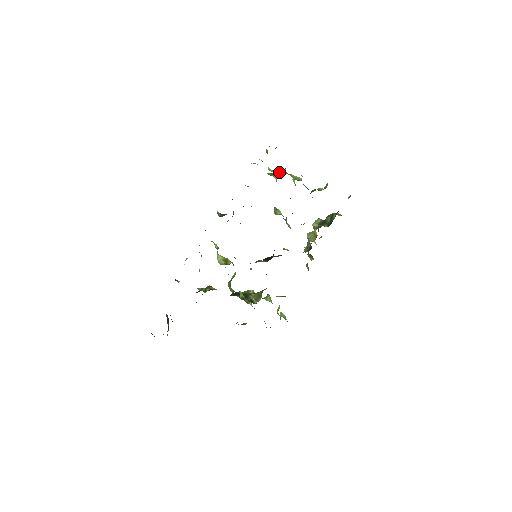
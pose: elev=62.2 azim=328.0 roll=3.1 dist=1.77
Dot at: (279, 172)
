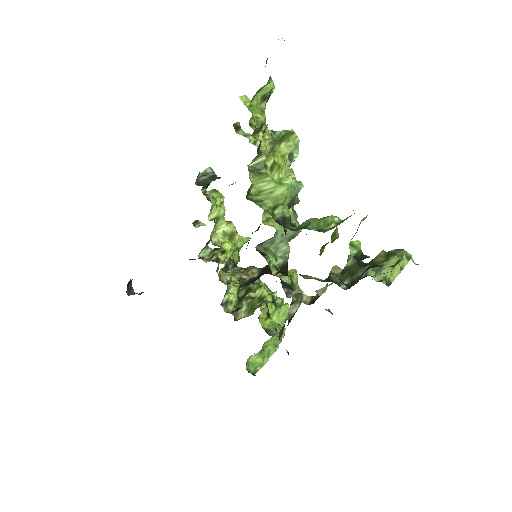
Dot at: (271, 149)
